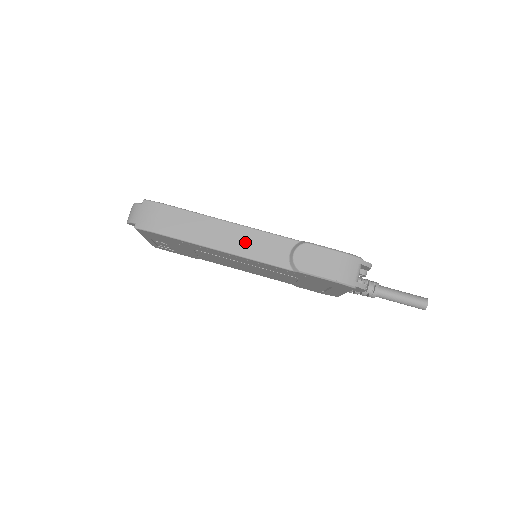
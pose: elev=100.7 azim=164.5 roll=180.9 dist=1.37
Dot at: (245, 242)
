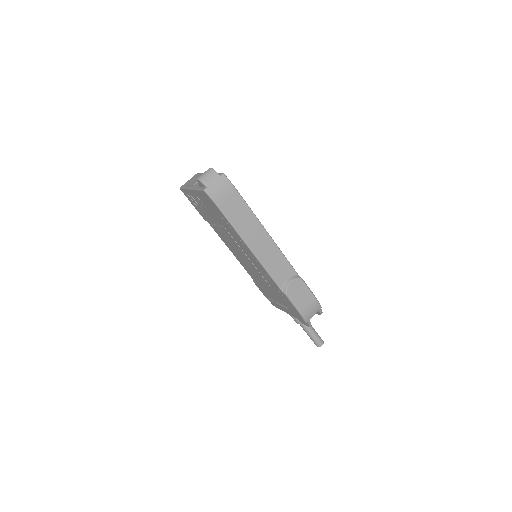
Dot at: (268, 253)
